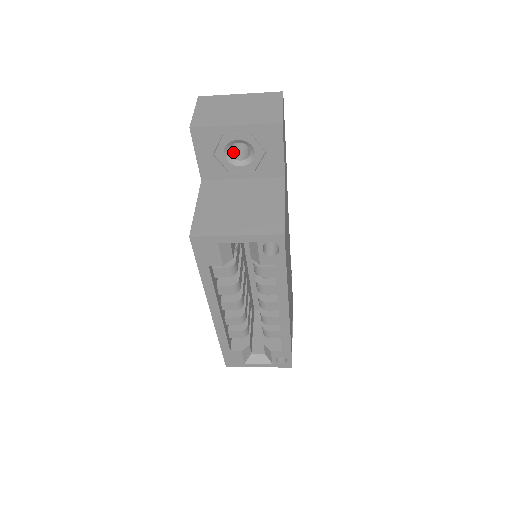
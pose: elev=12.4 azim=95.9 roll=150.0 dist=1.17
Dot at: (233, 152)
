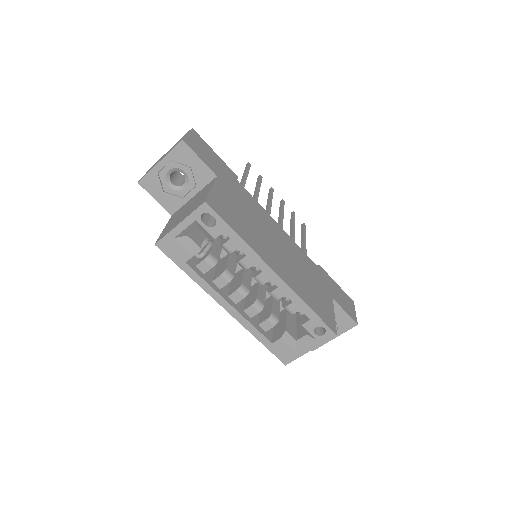
Dot at: (179, 184)
